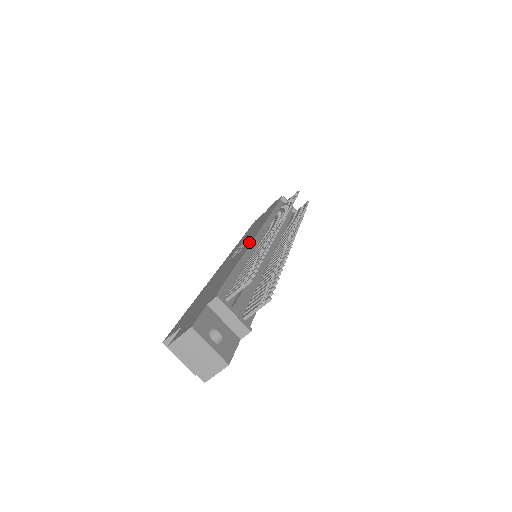
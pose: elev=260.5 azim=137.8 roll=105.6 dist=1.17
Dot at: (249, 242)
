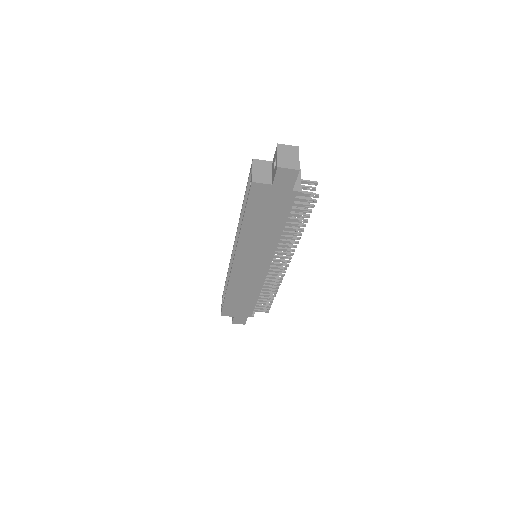
Dot at: occluded
